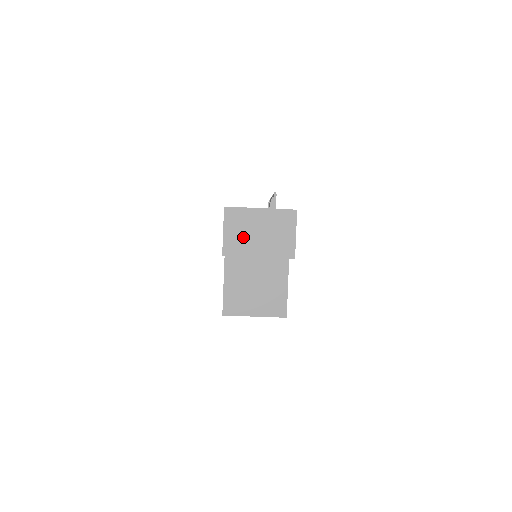
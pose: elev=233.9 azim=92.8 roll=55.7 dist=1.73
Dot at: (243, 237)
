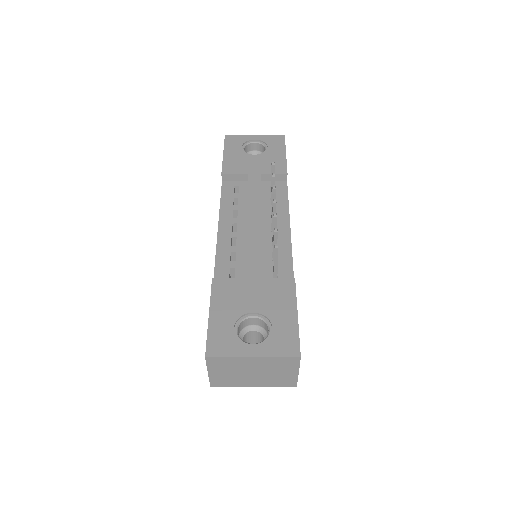
Dot at: (233, 375)
